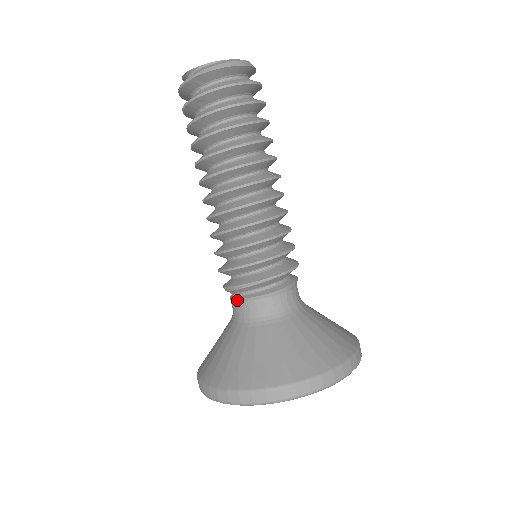
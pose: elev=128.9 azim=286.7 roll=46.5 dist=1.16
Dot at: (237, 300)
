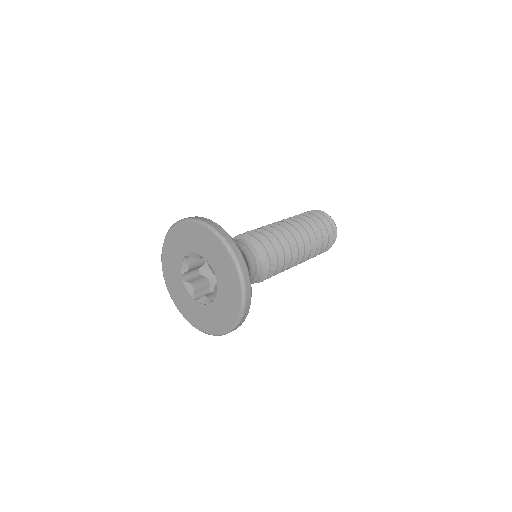
Dot at: occluded
